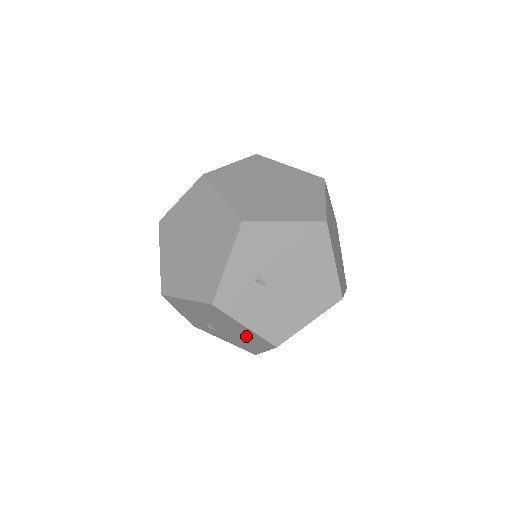
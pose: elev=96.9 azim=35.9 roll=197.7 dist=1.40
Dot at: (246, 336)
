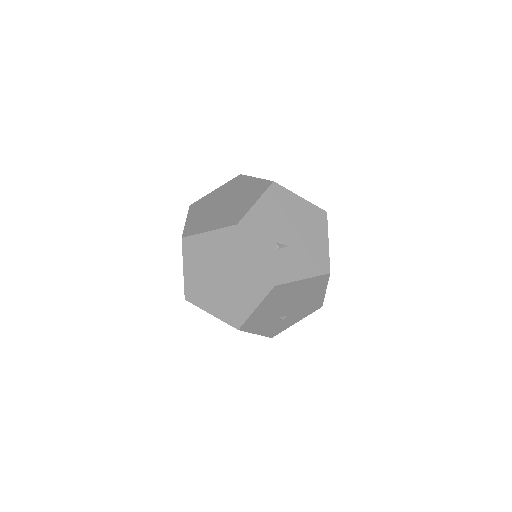
Dot at: (308, 291)
